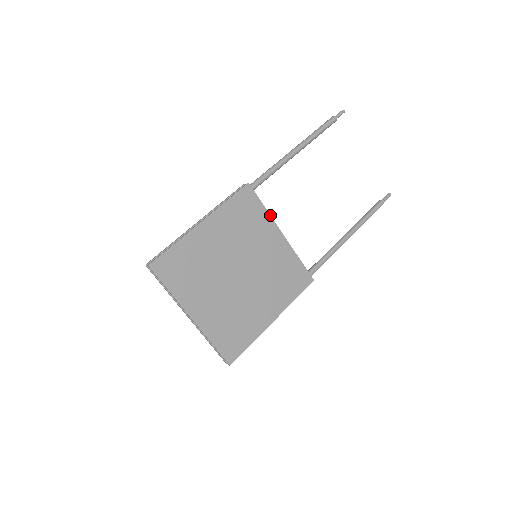
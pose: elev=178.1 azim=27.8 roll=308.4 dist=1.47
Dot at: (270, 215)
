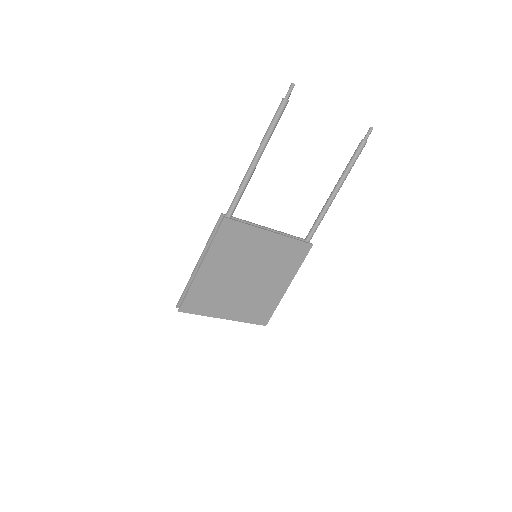
Dot at: (255, 226)
